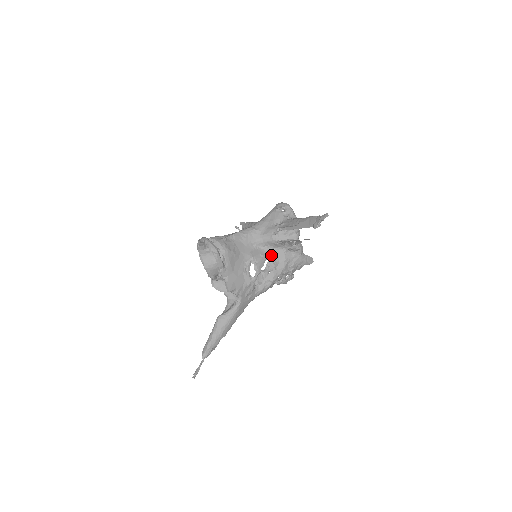
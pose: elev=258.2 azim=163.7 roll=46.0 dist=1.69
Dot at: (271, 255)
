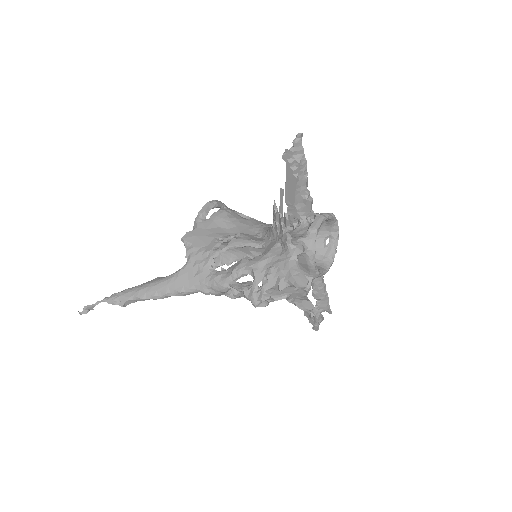
Dot at: occluded
